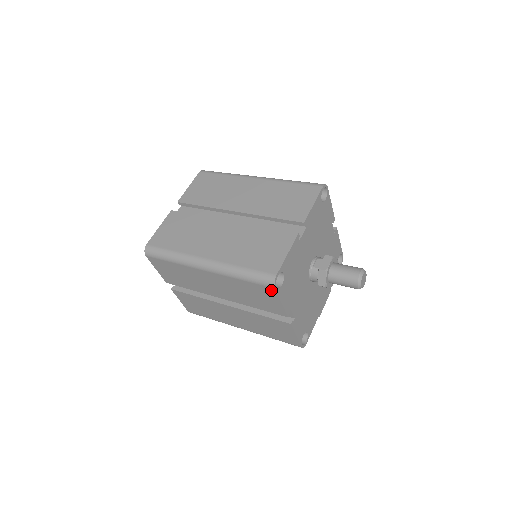
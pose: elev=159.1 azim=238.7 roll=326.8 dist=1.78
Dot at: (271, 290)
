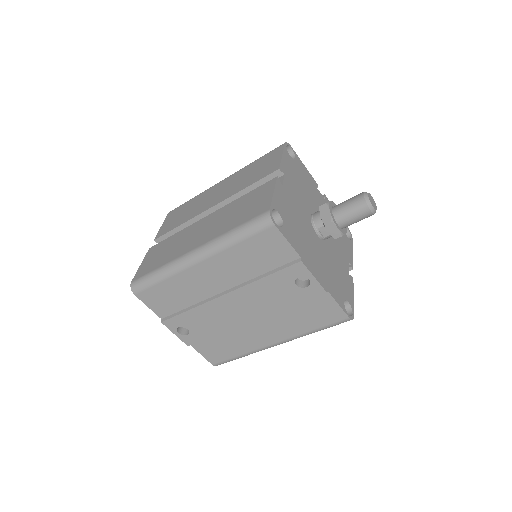
Dot at: (280, 148)
